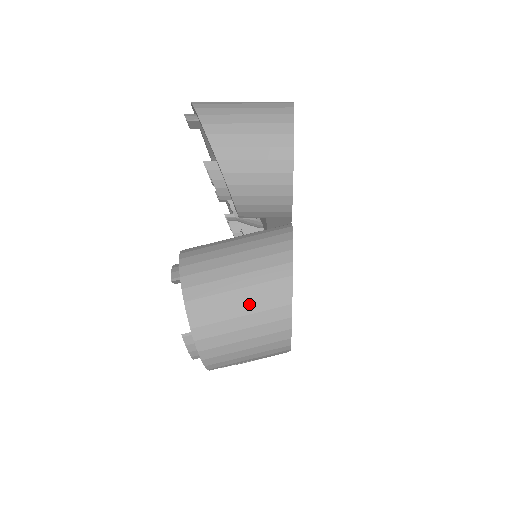
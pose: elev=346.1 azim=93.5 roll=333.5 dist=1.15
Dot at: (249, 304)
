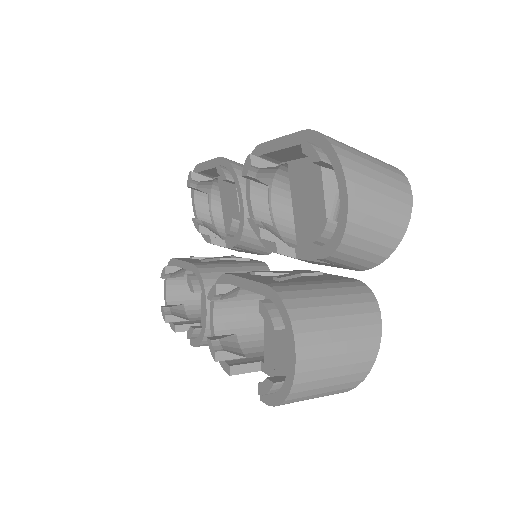
Dot at: (343, 368)
